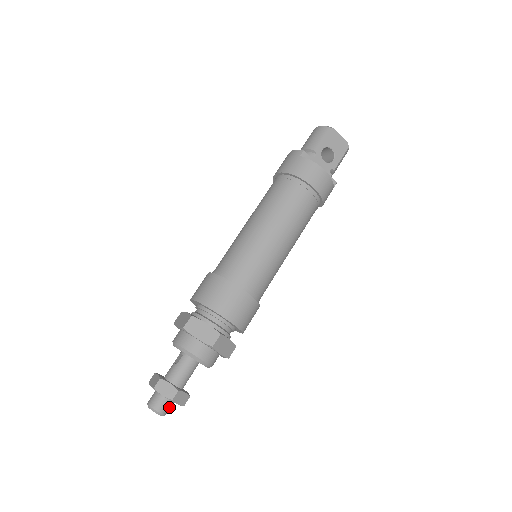
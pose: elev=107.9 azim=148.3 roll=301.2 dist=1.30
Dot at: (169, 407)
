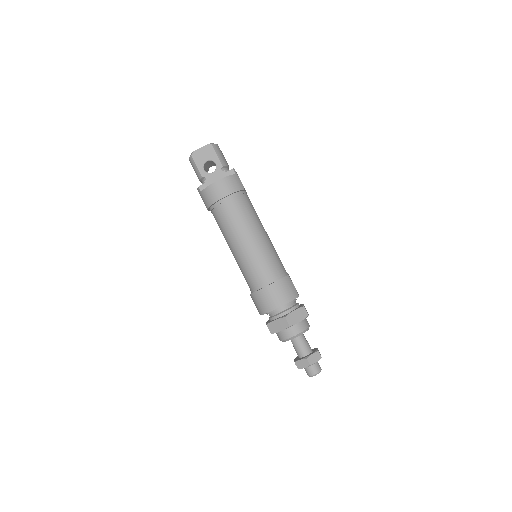
Dot at: (317, 366)
